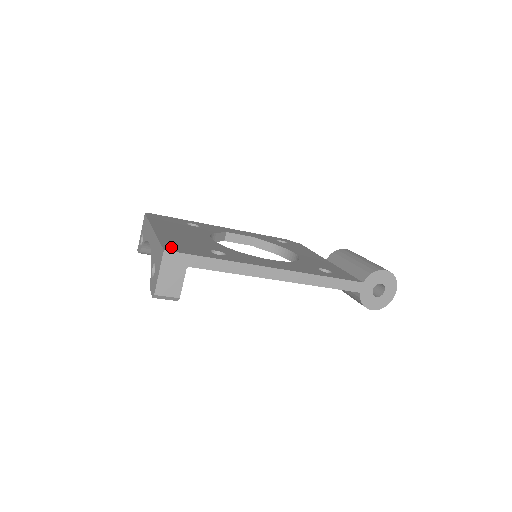
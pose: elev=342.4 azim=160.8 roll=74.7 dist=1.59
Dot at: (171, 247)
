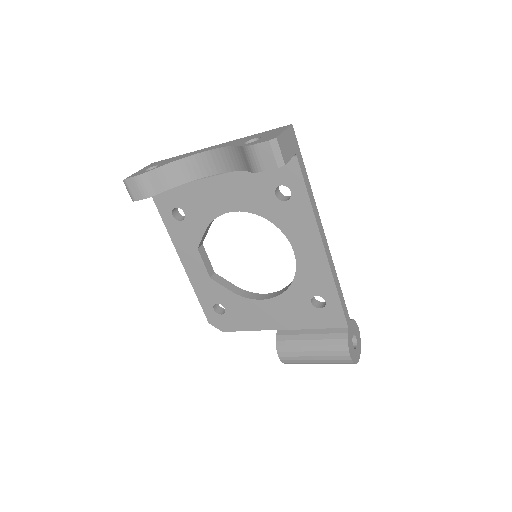
Dot at: occluded
